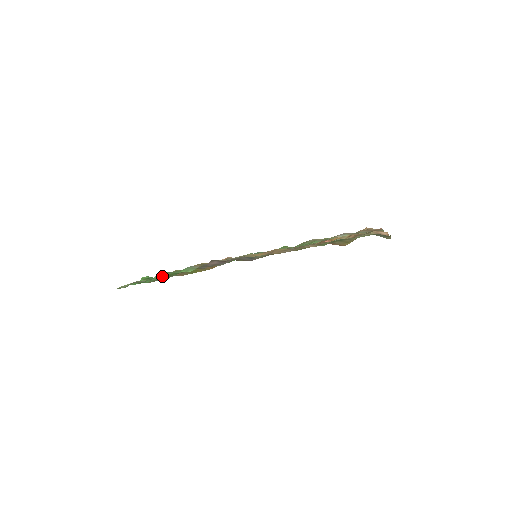
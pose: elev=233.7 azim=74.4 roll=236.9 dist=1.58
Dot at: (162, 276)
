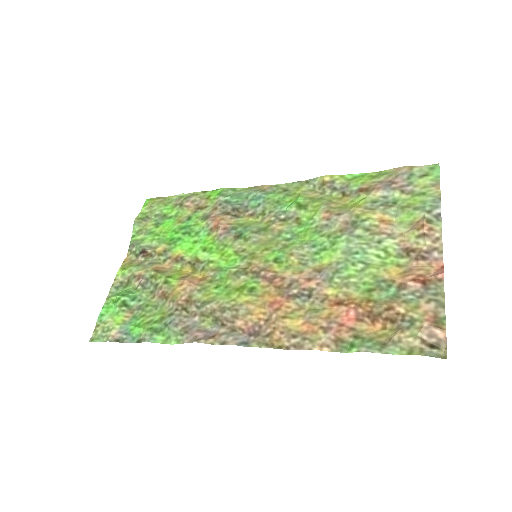
Dot at: (140, 324)
